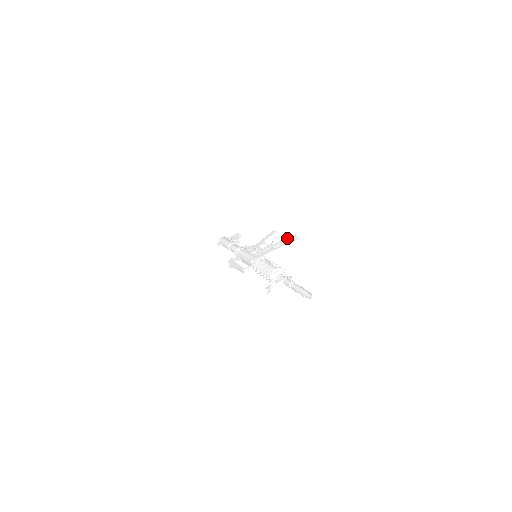
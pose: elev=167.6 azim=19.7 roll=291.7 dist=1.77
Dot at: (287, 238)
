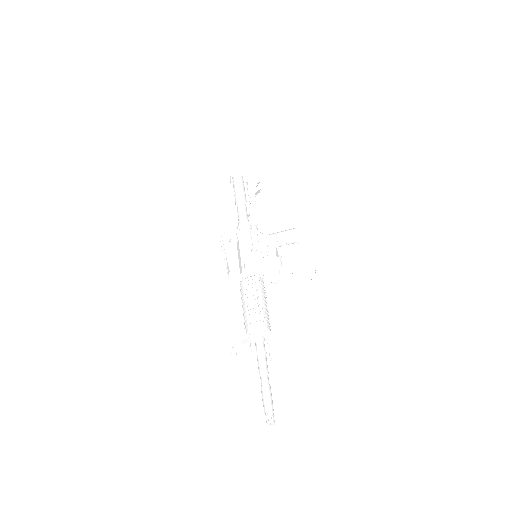
Dot at: (303, 266)
